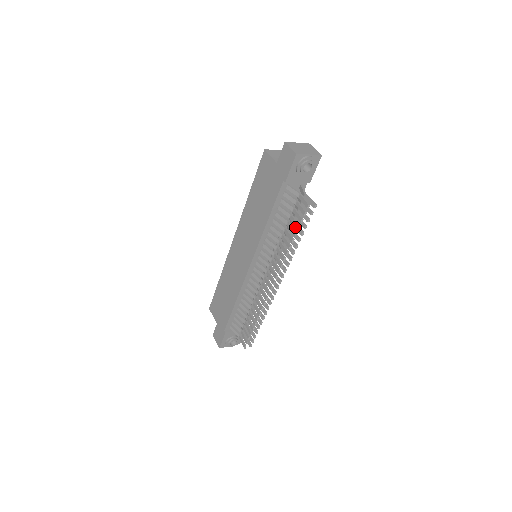
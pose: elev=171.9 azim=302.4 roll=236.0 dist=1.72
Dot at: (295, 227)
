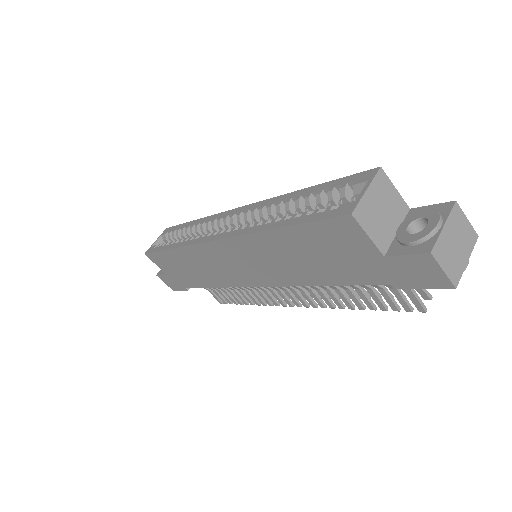
Dot at: occluded
